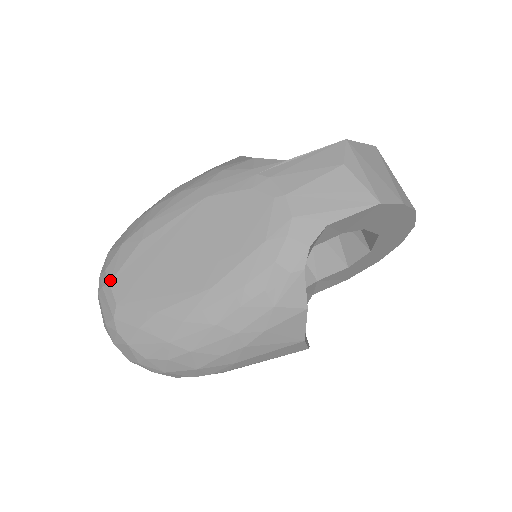
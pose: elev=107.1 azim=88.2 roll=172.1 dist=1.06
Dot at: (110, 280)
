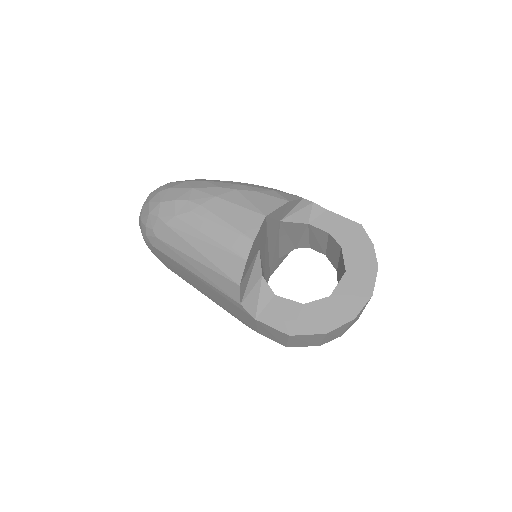
Dot at: occluded
